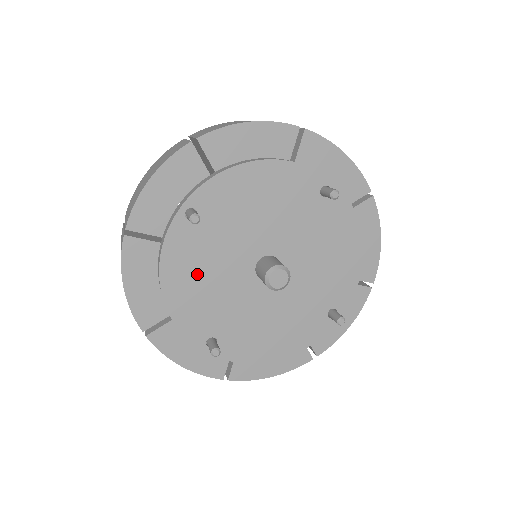
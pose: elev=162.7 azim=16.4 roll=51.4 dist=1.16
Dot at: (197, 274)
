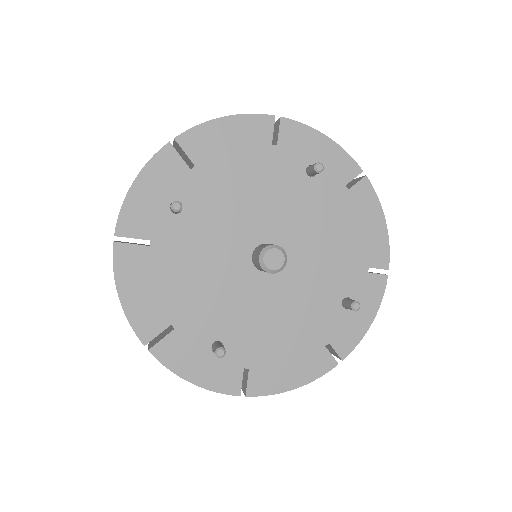
Dot at: (191, 271)
